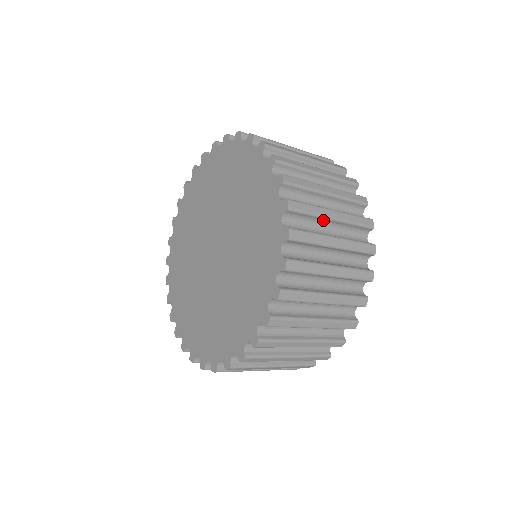
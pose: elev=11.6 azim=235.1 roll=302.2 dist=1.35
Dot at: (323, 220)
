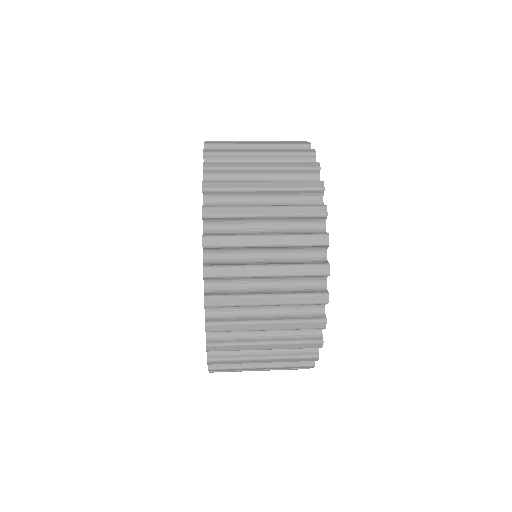
Dot at: (251, 172)
